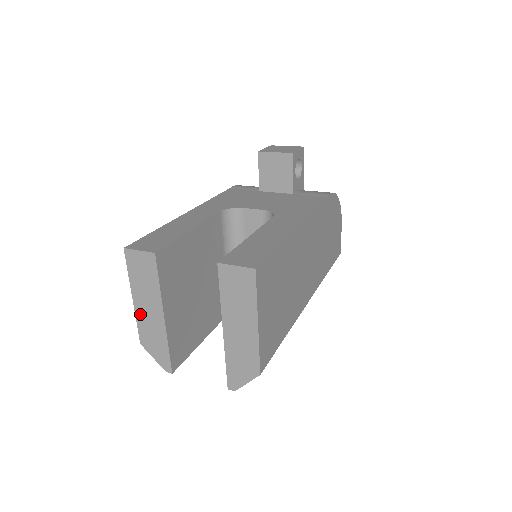
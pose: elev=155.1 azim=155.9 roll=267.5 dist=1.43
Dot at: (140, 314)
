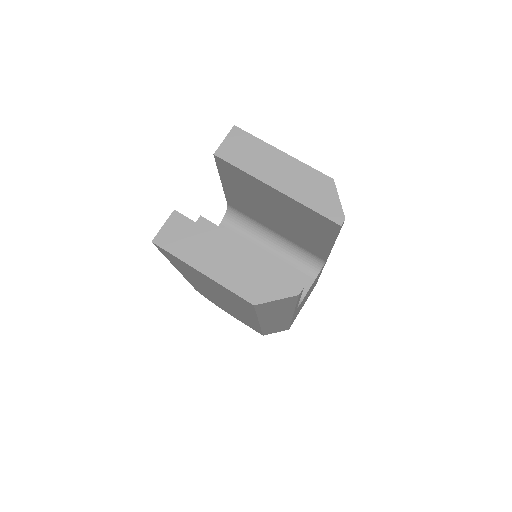
Dot at: (221, 277)
